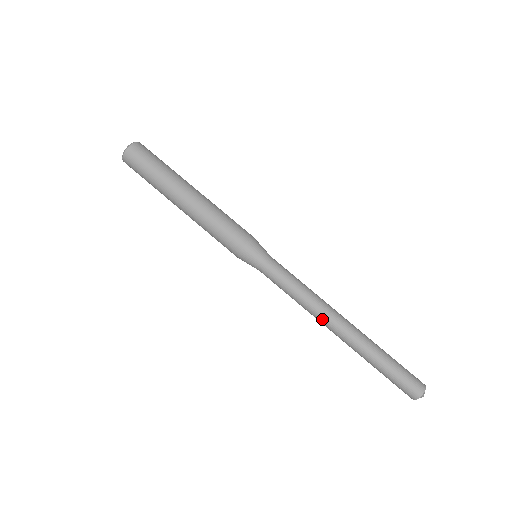
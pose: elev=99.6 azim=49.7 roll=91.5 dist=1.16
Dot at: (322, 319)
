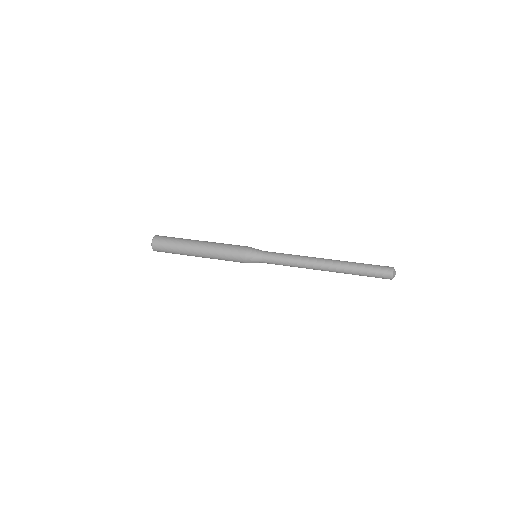
Dot at: (312, 266)
